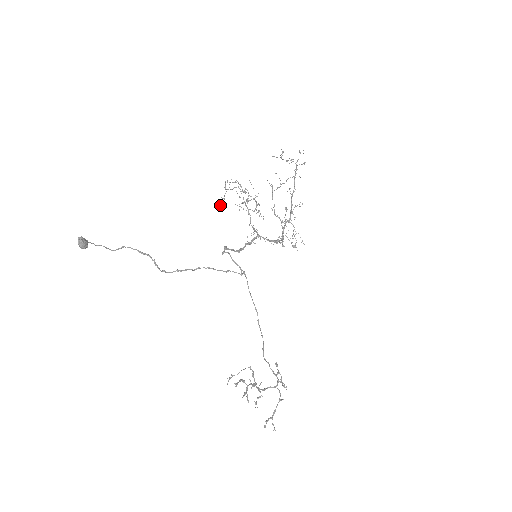
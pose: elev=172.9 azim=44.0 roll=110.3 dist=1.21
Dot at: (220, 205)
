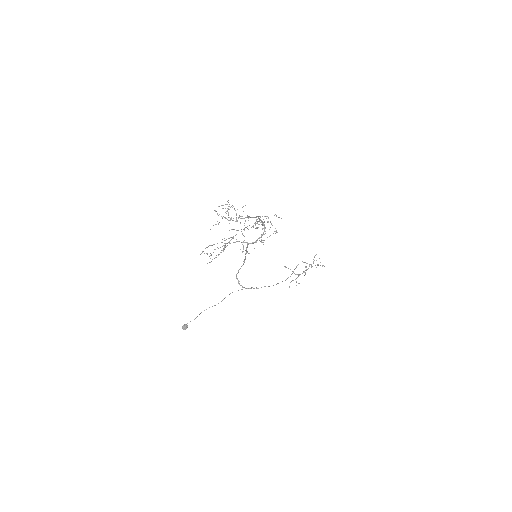
Dot at: occluded
